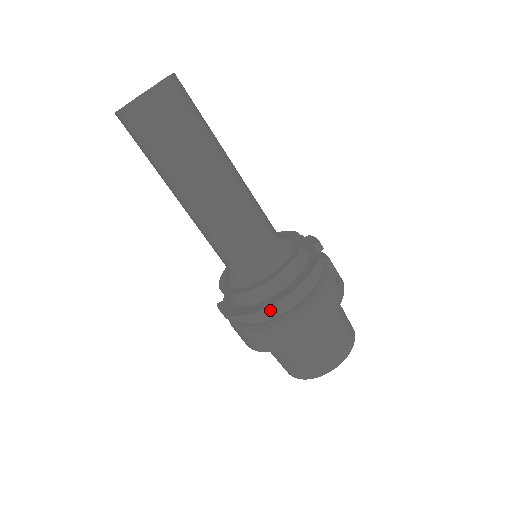
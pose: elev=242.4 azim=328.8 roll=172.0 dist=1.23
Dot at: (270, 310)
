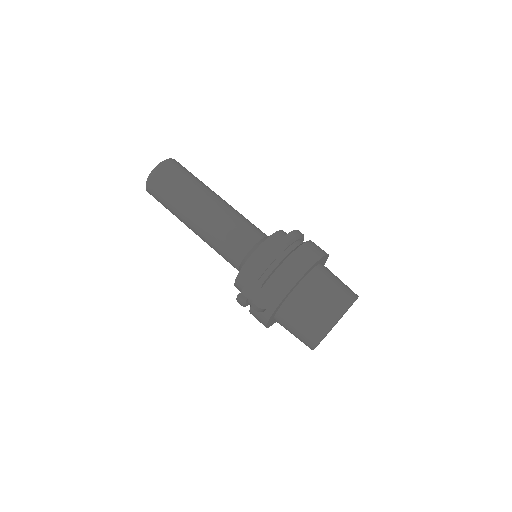
Dot at: (293, 234)
